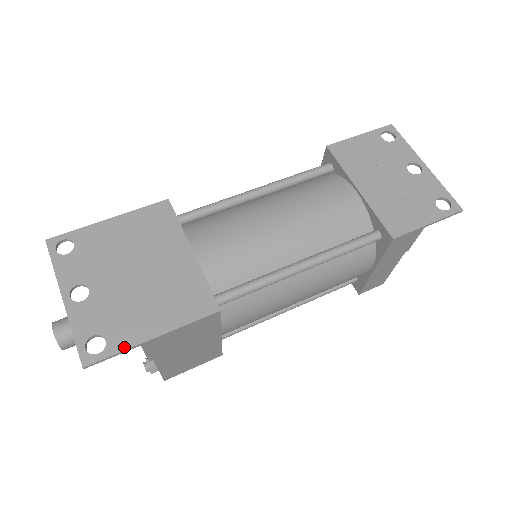
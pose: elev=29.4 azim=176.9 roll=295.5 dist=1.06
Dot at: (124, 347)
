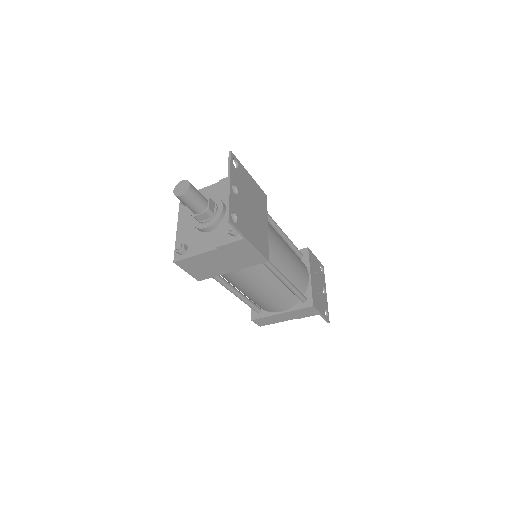
Dot at: (242, 232)
